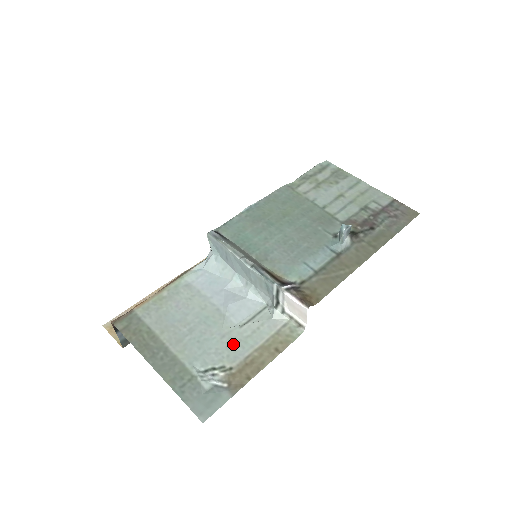
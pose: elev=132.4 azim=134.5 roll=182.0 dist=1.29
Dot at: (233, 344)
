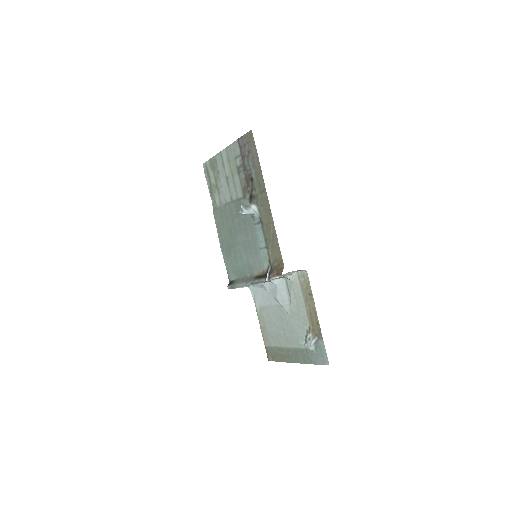
Dot at: (298, 315)
